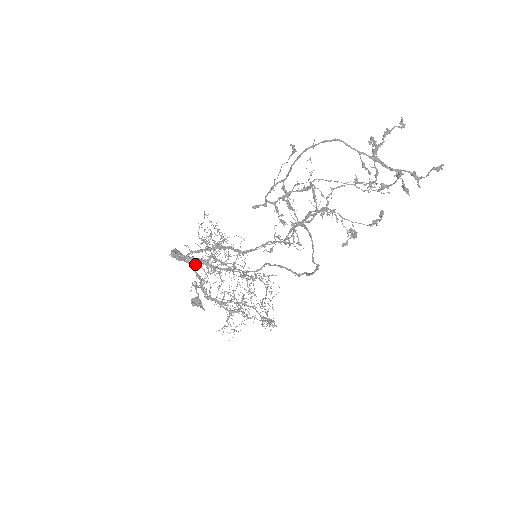
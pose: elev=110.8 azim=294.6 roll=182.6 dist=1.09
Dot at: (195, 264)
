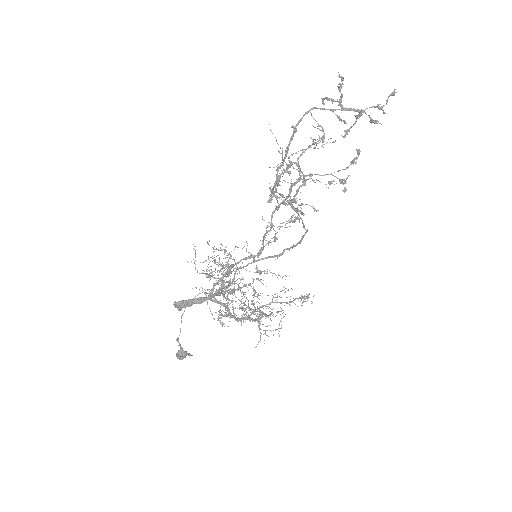
Dot at: occluded
